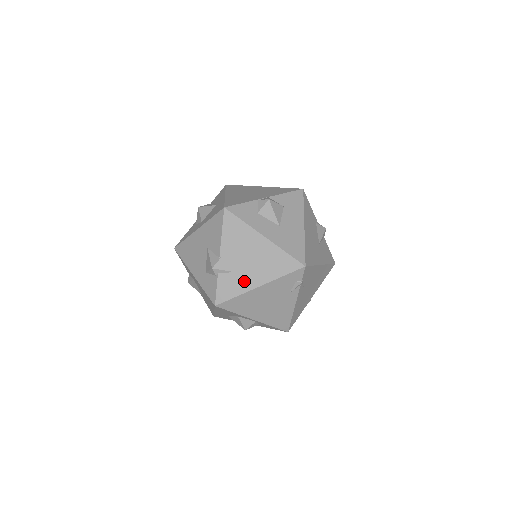
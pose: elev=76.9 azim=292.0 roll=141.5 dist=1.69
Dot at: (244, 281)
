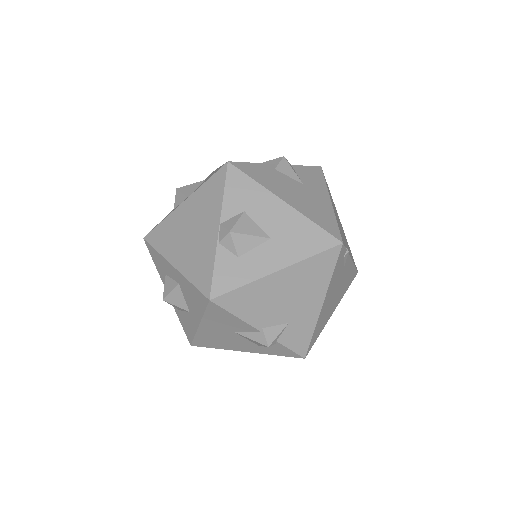
Dot at: (305, 318)
